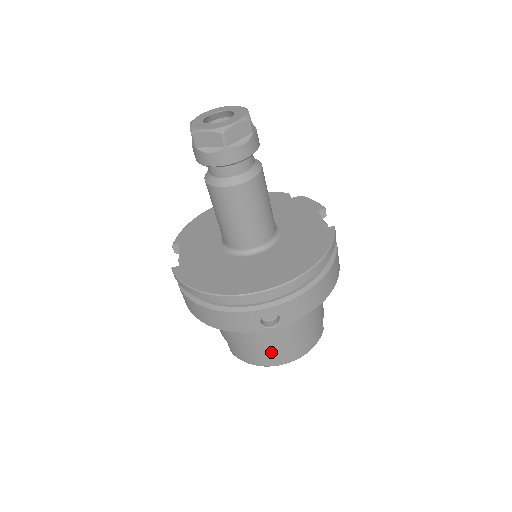
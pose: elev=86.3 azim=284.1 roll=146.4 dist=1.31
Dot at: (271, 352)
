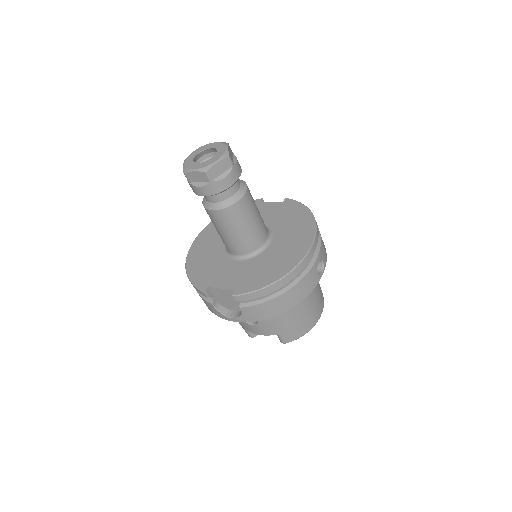
Dot at: (315, 307)
